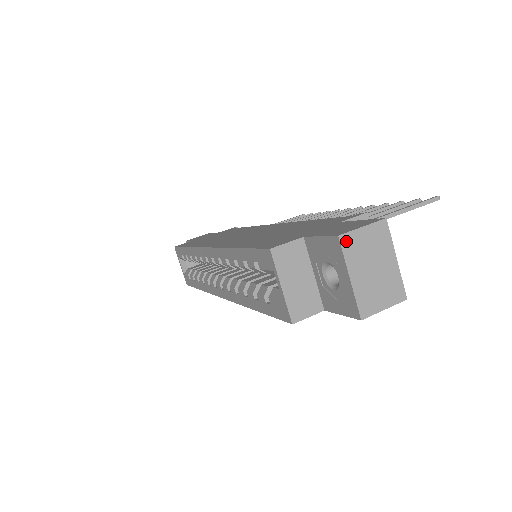
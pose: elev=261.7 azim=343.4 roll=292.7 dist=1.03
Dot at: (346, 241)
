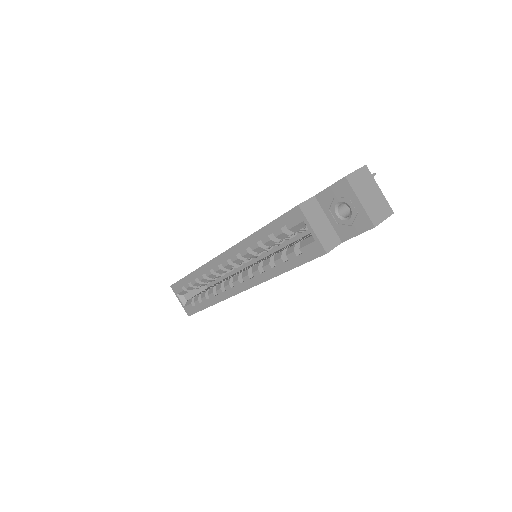
Dot at: (350, 179)
